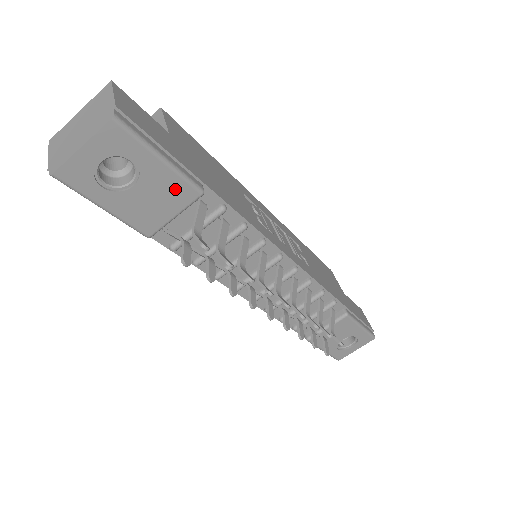
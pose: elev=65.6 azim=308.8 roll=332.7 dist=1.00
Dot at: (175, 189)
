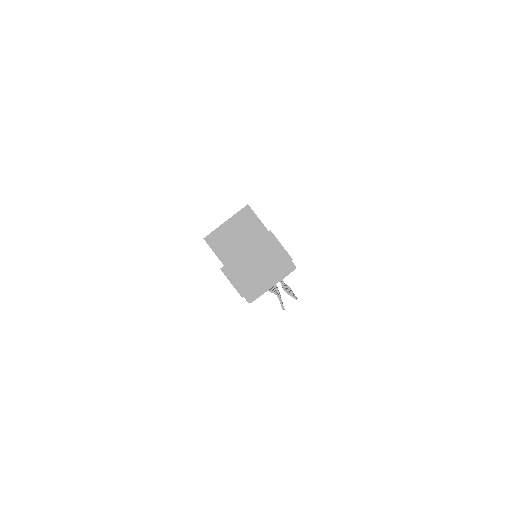
Dot at: occluded
